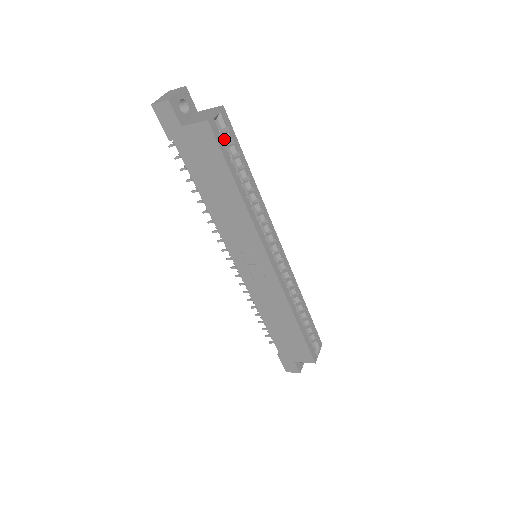
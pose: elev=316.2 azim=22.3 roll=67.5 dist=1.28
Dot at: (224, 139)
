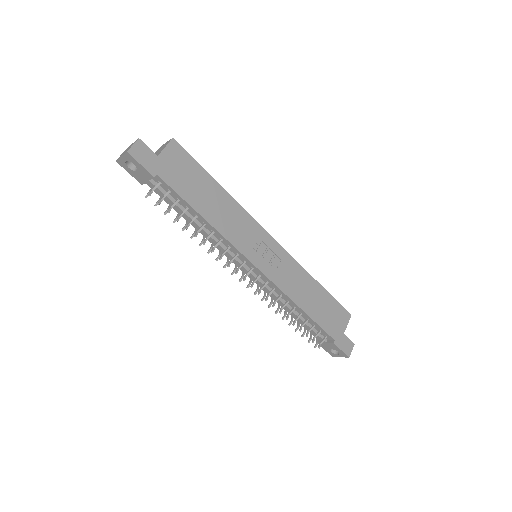
Dot at: occluded
